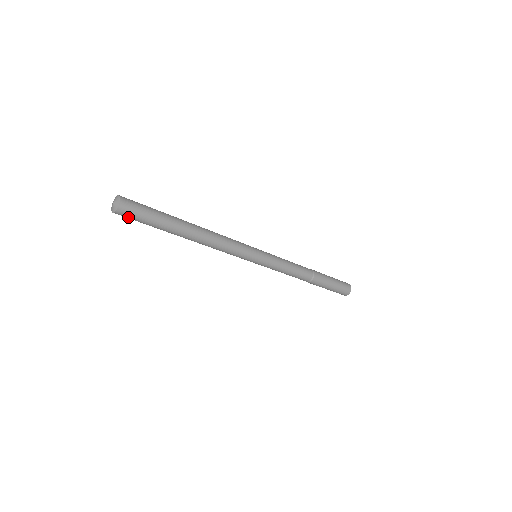
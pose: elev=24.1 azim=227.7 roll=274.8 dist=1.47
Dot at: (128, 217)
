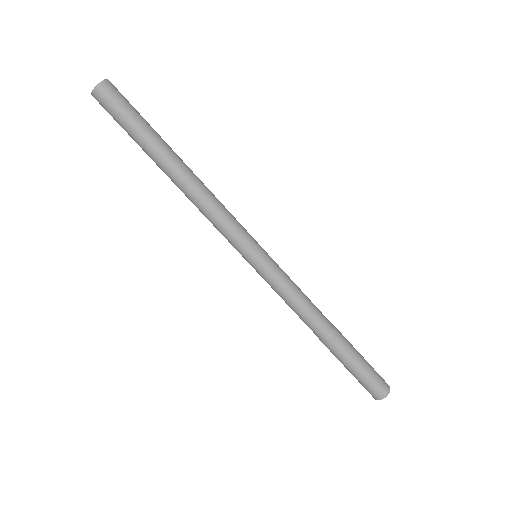
Dot at: (113, 98)
